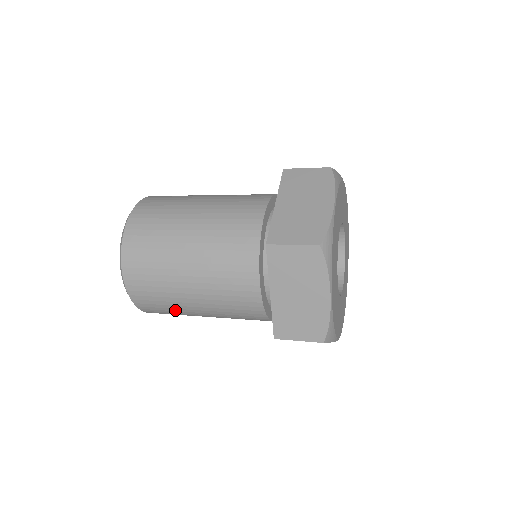
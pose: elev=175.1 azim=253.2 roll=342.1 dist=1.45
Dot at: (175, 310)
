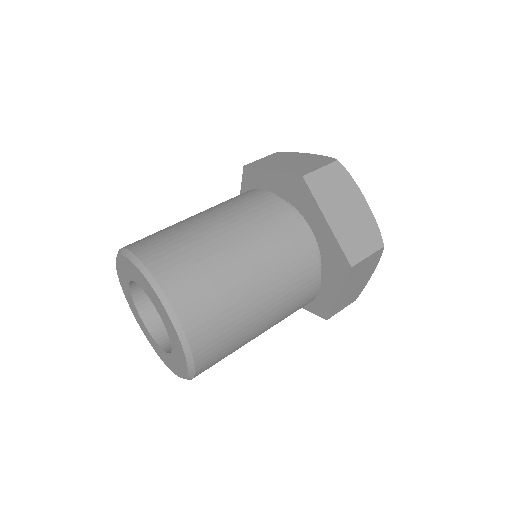
Dot at: occluded
